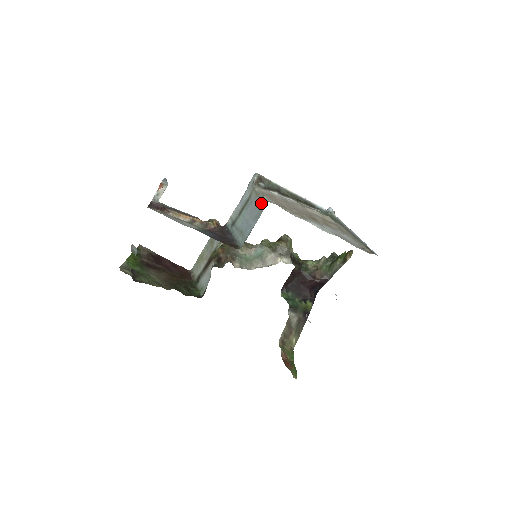
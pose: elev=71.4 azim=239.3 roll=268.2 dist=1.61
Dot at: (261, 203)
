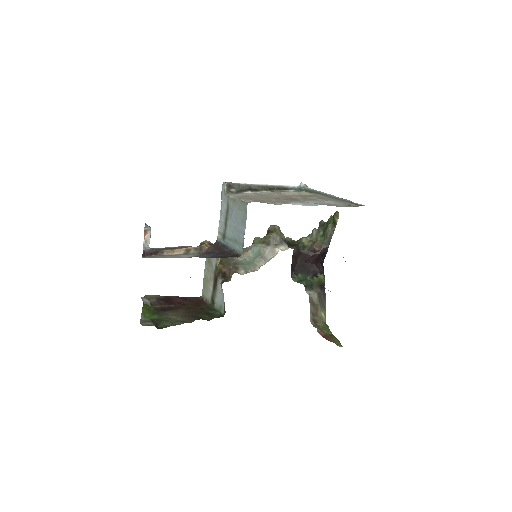
Dot at: (242, 207)
